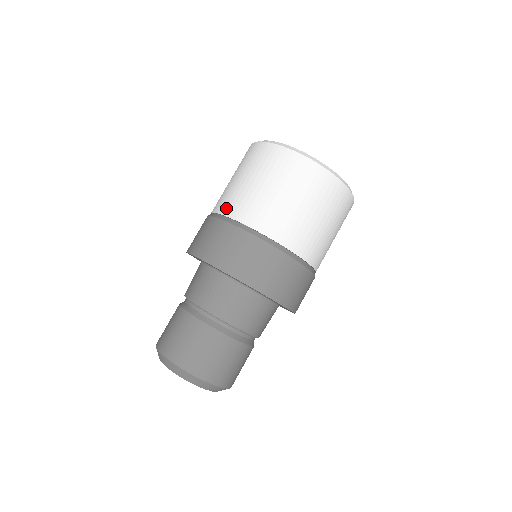
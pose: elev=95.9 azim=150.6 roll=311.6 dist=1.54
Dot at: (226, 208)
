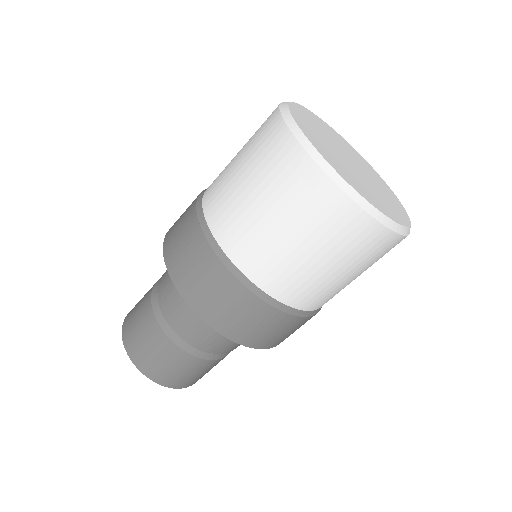
Dot at: (208, 192)
